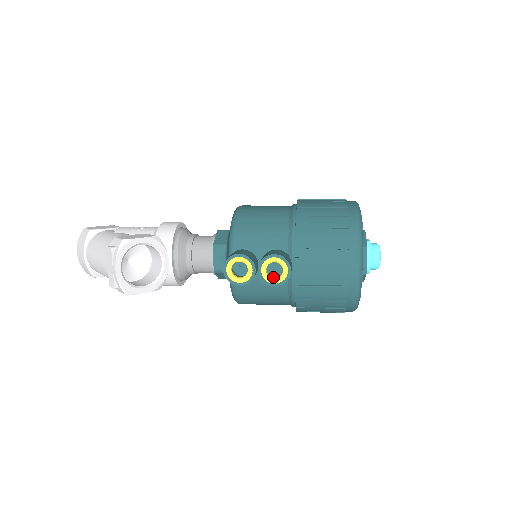
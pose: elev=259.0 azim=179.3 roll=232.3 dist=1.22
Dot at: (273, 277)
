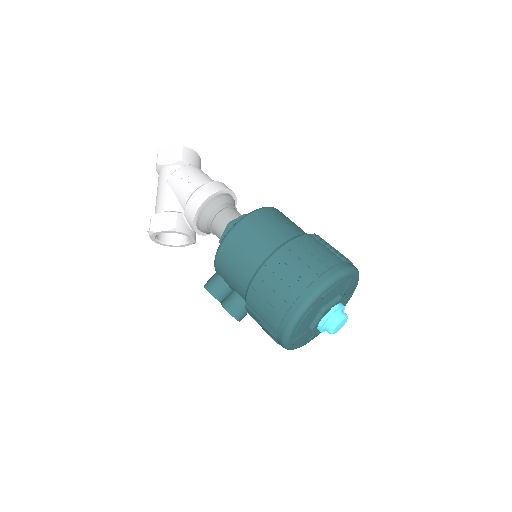
Dot at: occluded
